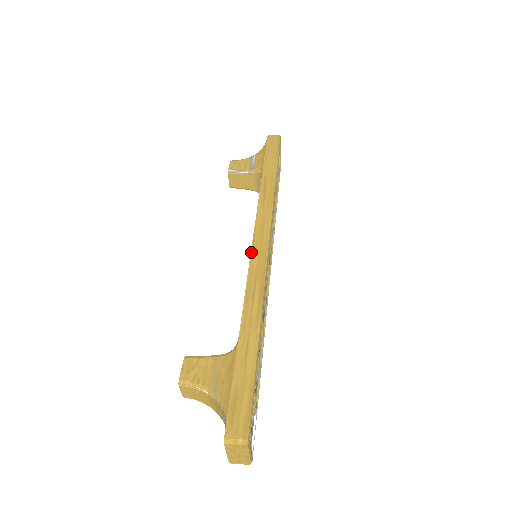
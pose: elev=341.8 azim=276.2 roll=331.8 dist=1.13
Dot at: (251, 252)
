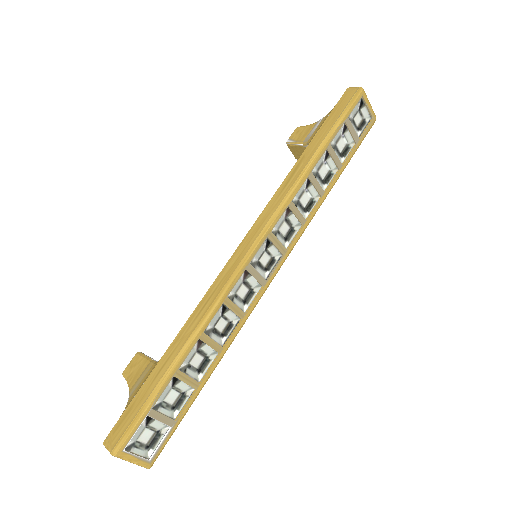
Dot at: (231, 256)
